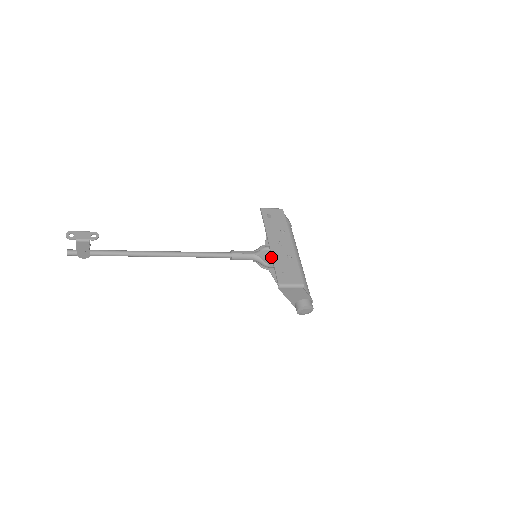
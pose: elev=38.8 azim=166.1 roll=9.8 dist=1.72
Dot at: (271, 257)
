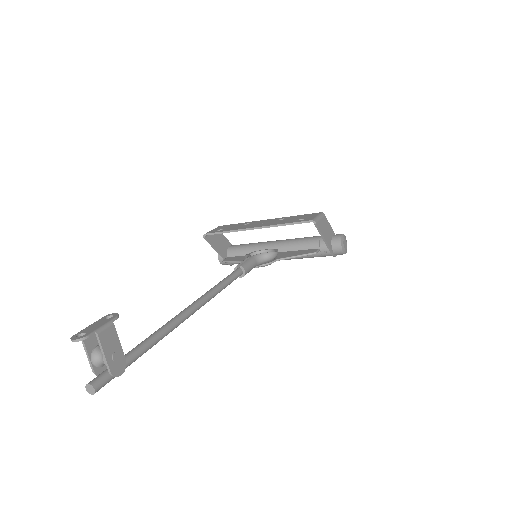
Dot at: occluded
